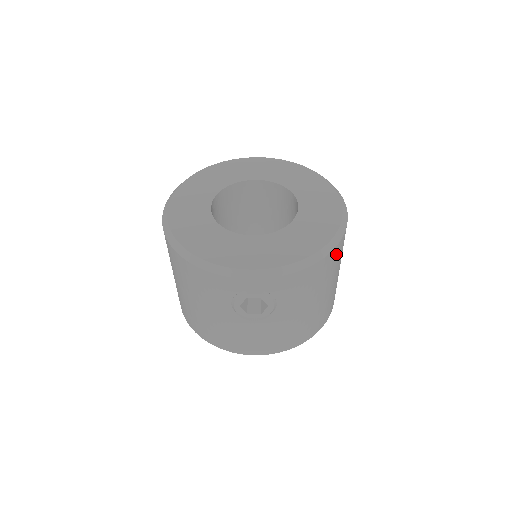
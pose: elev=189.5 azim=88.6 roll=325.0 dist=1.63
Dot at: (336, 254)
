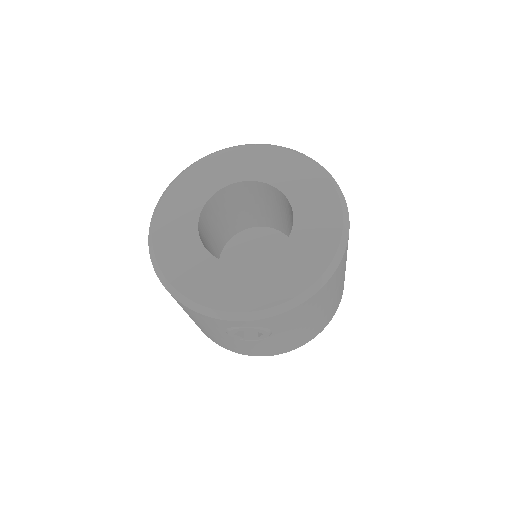
Dot at: (334, 277)
